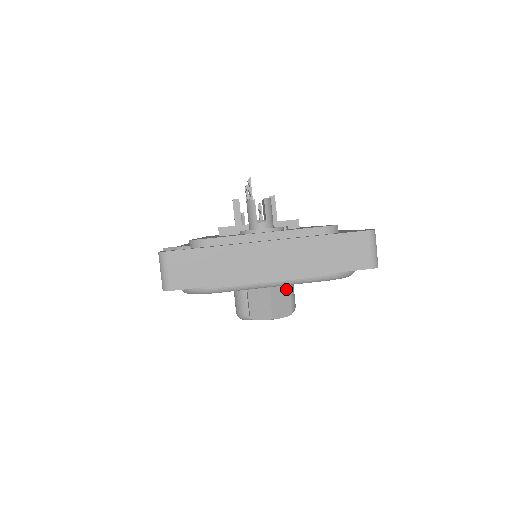
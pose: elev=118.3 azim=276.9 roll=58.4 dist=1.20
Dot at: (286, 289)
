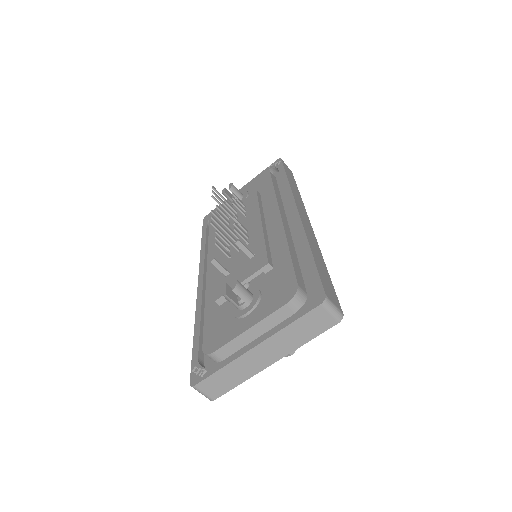
Dot at: occluded
